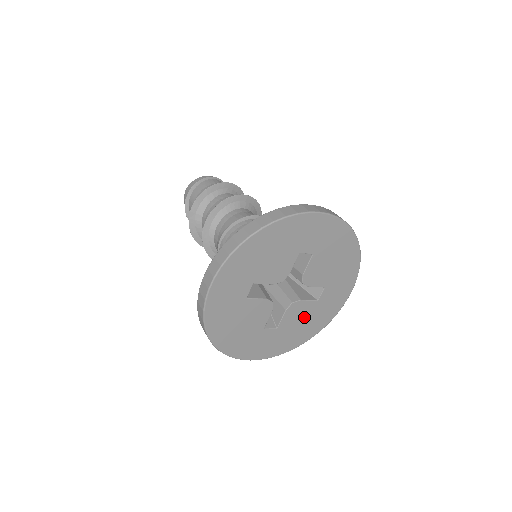
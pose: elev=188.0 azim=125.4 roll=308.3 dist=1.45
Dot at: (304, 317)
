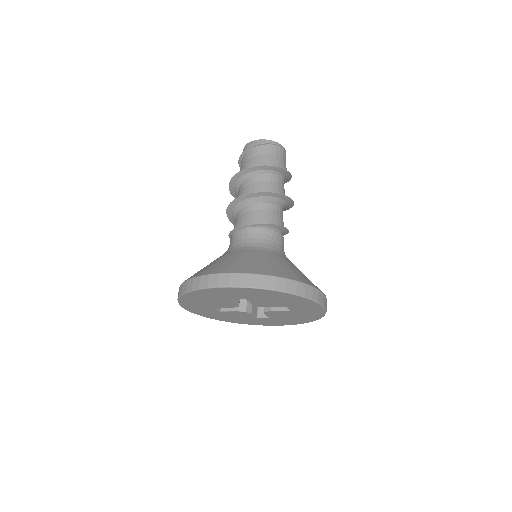
Dot at: (289, 315)
